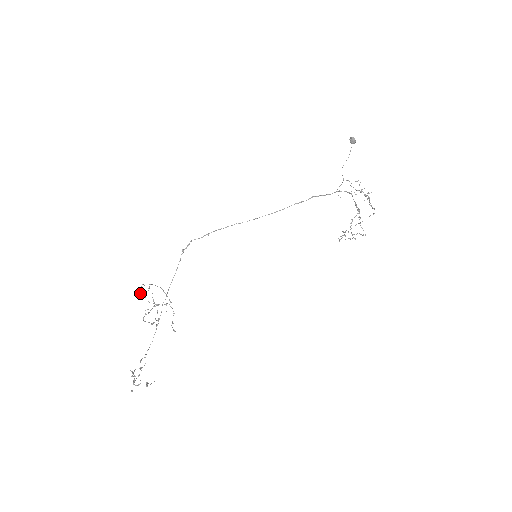
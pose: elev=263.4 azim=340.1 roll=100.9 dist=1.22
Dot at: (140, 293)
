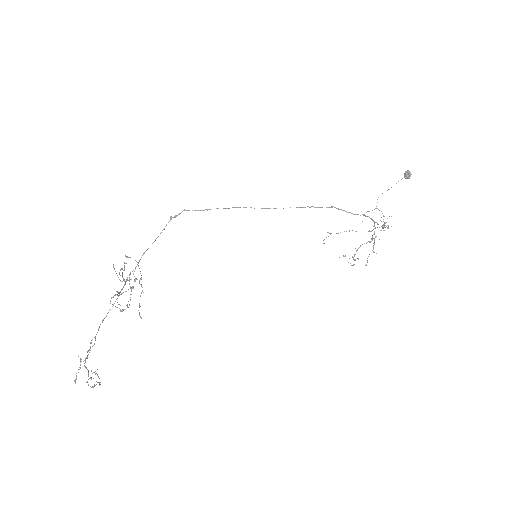
Dot at: occluded
